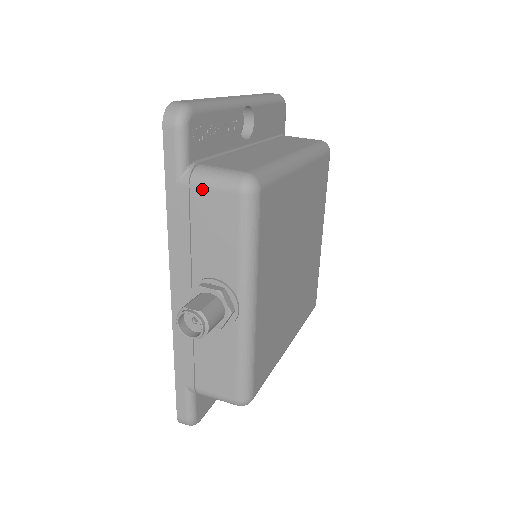
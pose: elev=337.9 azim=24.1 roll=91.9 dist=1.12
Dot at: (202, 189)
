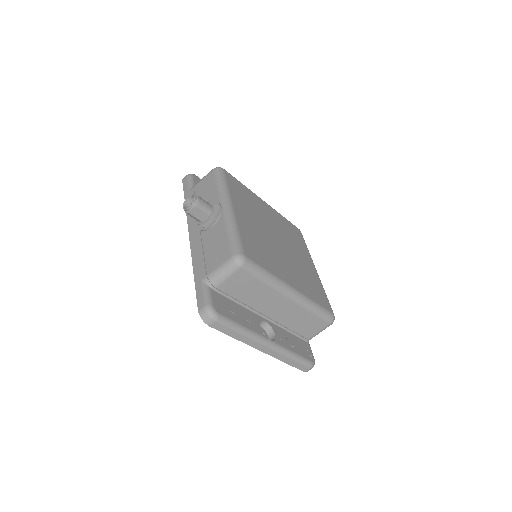
Dot at: (199, 183)
